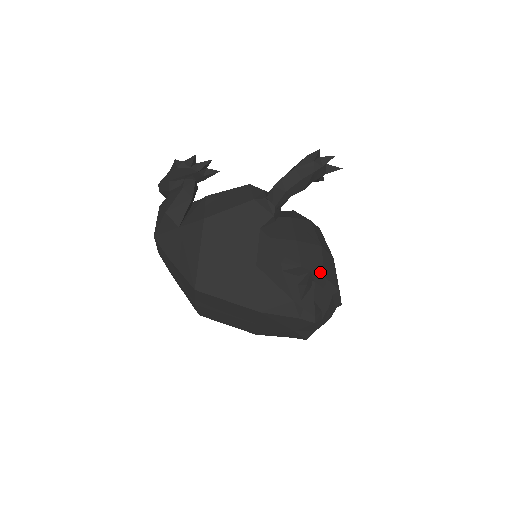
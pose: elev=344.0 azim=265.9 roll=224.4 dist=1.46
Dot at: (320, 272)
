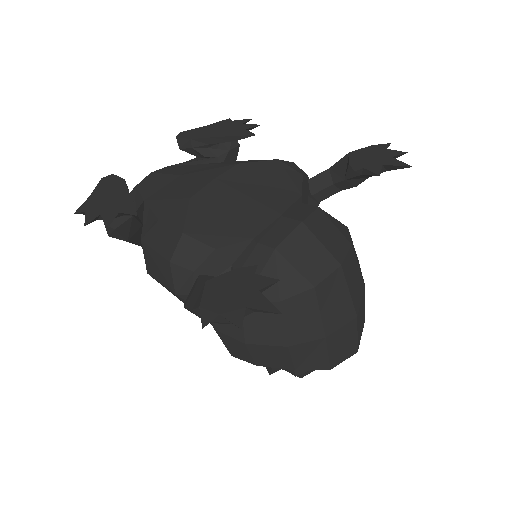
Dot at: (288, 367)
